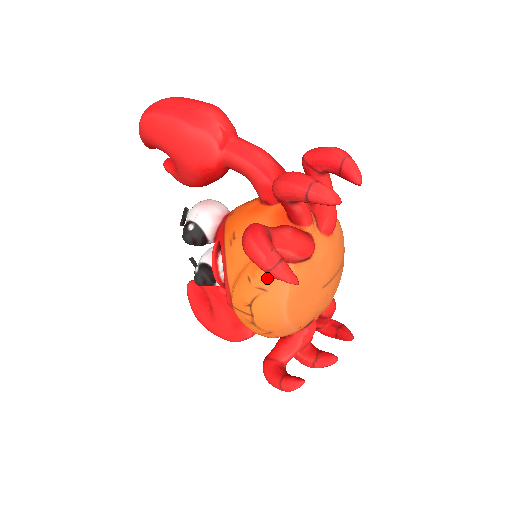
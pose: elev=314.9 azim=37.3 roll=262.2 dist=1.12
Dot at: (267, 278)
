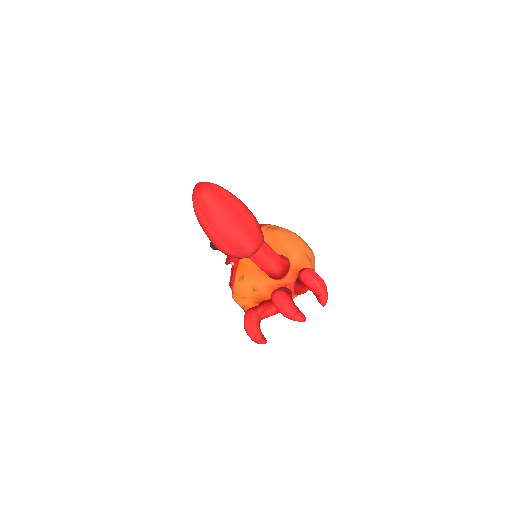
Dot at: occluded
